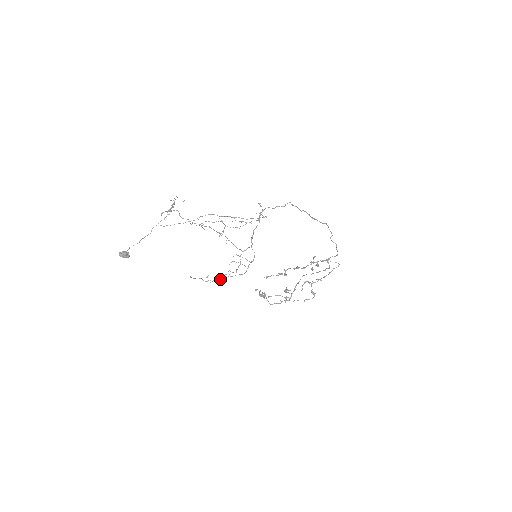
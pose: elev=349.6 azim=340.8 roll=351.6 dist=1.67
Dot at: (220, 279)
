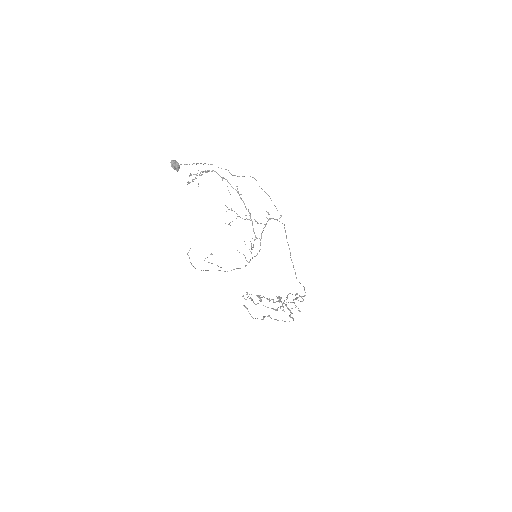
Dot at: (218, 266)
